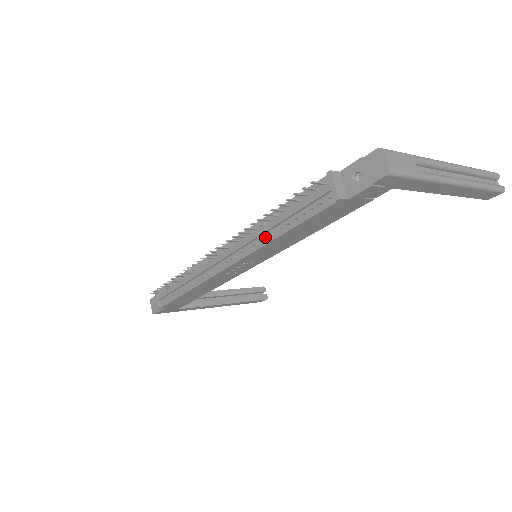
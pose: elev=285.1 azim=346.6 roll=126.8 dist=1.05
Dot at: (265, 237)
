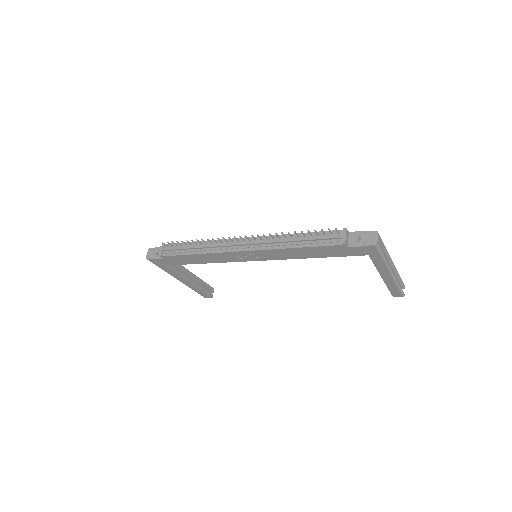
Dot at: (284, 244)
